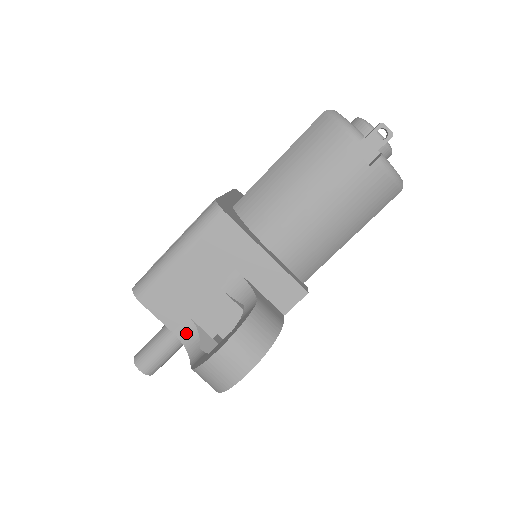
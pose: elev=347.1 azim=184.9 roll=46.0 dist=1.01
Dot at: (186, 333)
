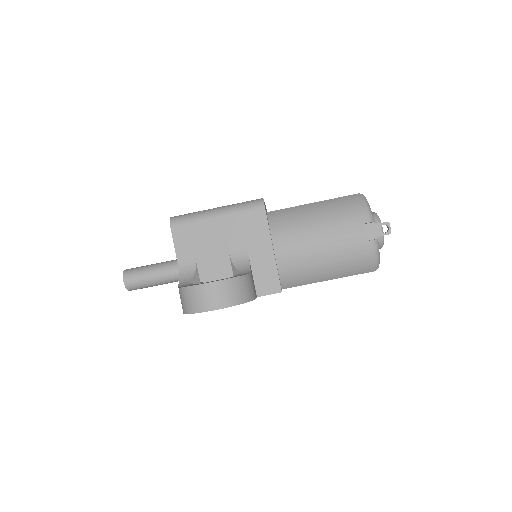
Dot at: (186, 267)
